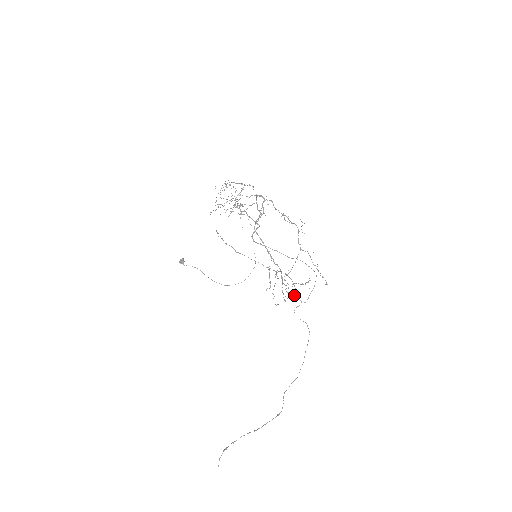
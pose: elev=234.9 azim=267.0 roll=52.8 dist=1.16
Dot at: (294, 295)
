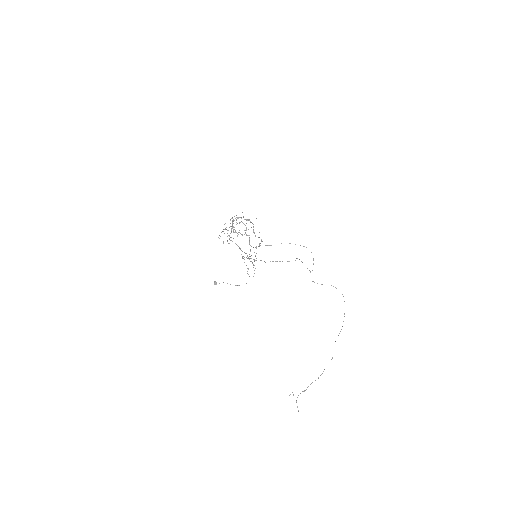
Dot at: (253, 264)
